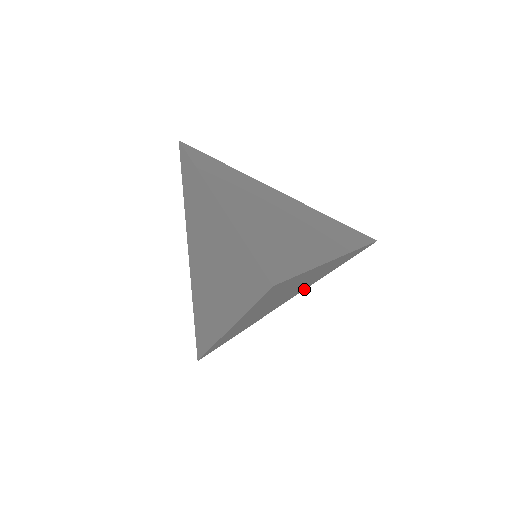
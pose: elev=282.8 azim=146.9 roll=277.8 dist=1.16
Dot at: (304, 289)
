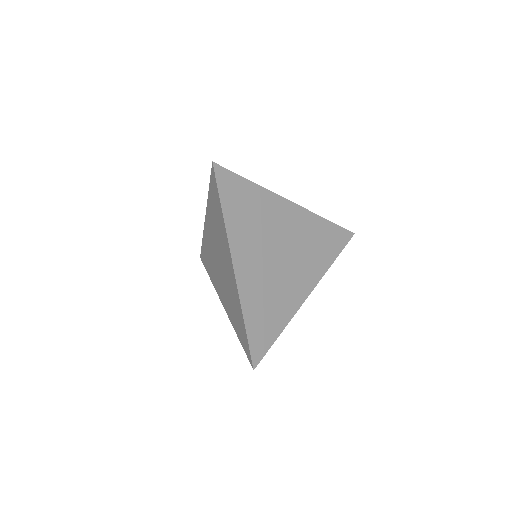
Dot at: occluded
